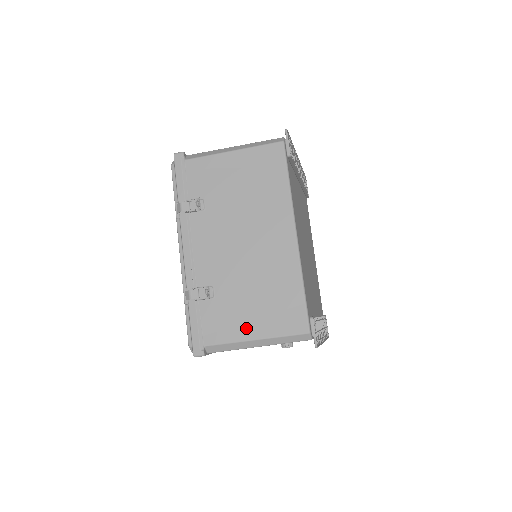
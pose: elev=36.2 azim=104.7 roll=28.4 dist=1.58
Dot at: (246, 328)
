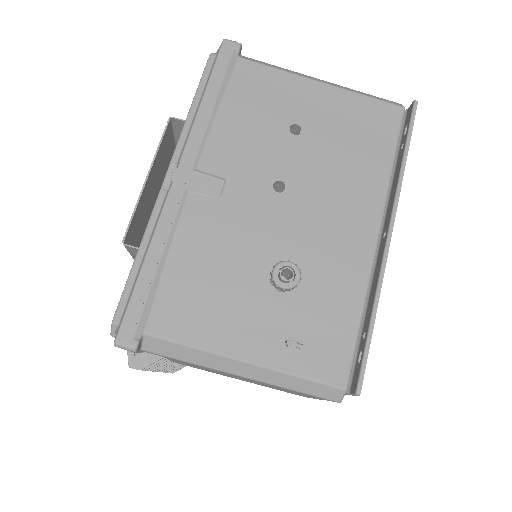
Dot at: occluded
